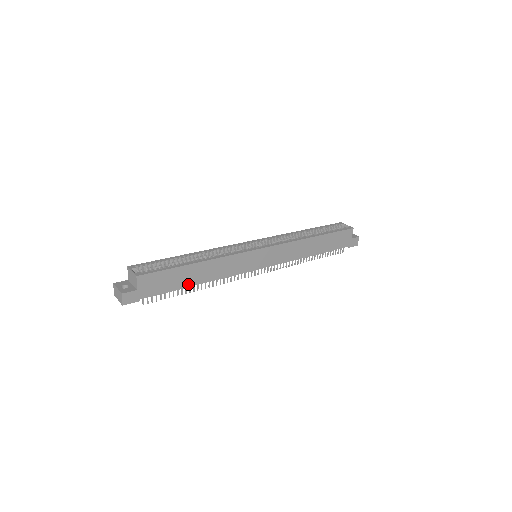
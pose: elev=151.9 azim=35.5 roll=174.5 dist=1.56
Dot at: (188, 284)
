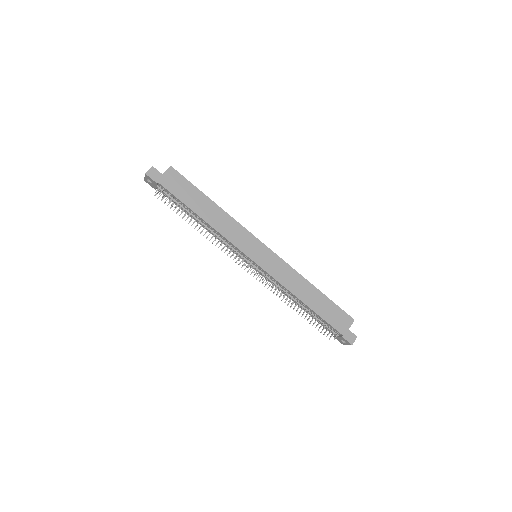
Dot at: (195, 209)
